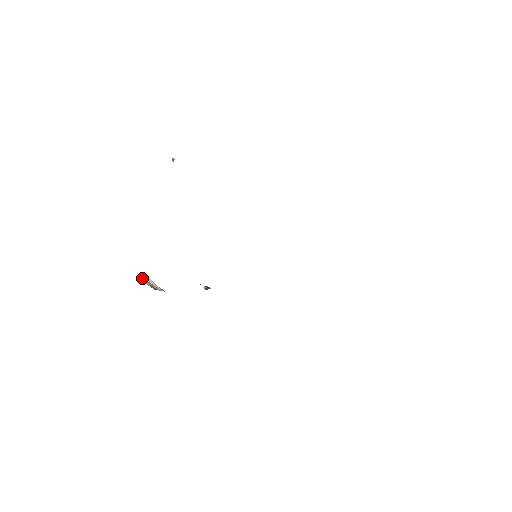
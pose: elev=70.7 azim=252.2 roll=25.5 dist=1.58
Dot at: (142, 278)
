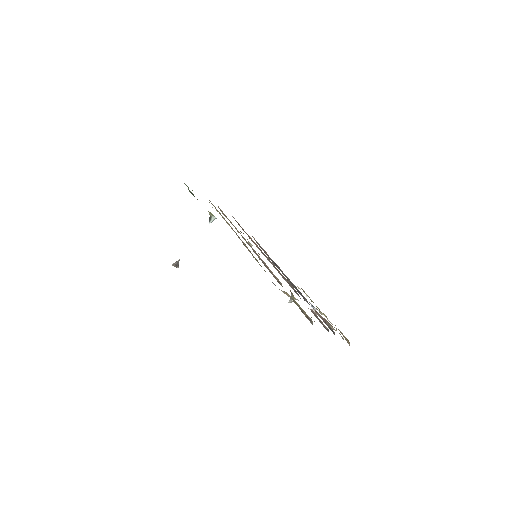
Dot at: occluded
